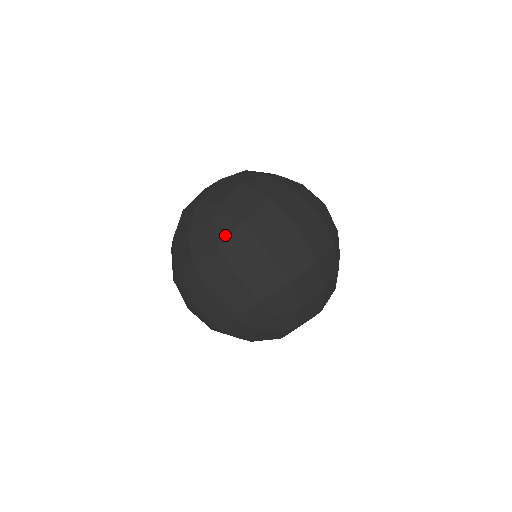
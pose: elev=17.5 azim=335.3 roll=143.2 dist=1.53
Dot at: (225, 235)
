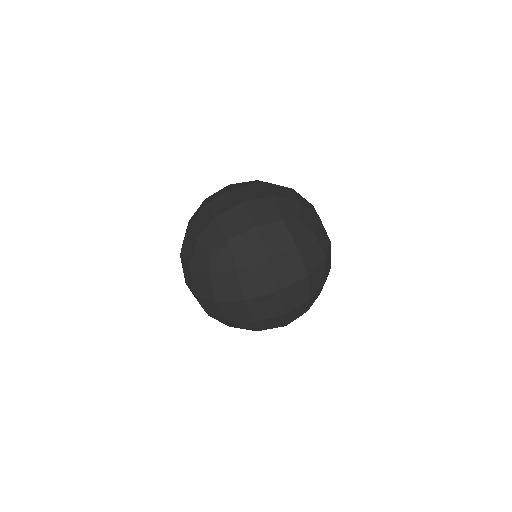
Dot at: (219, 270)
